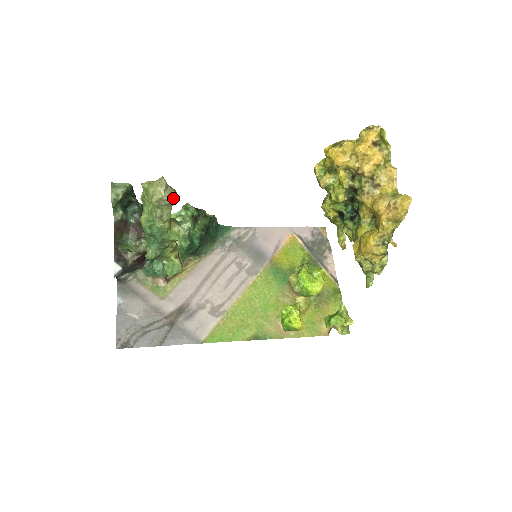
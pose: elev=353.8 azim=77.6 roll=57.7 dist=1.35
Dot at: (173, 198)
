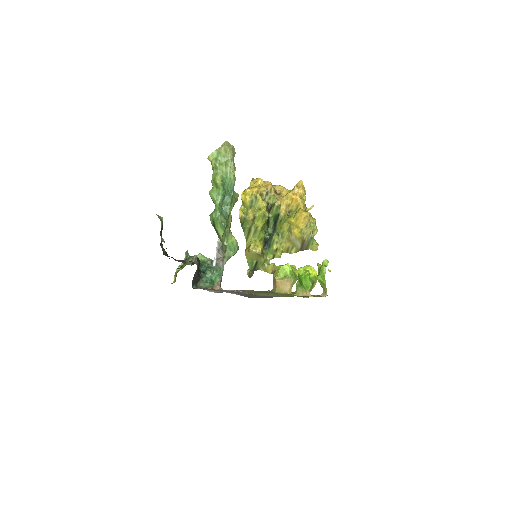
Dot at: occluded
